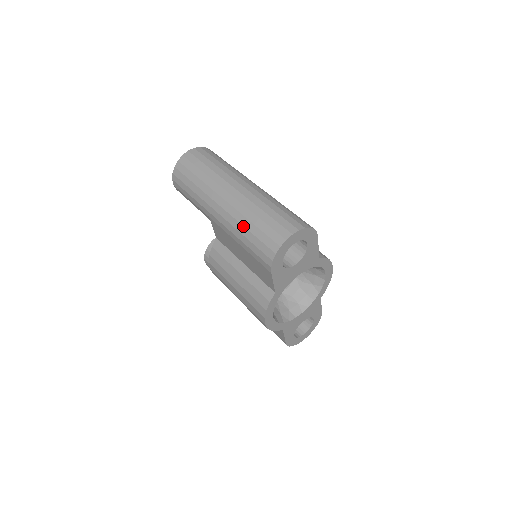
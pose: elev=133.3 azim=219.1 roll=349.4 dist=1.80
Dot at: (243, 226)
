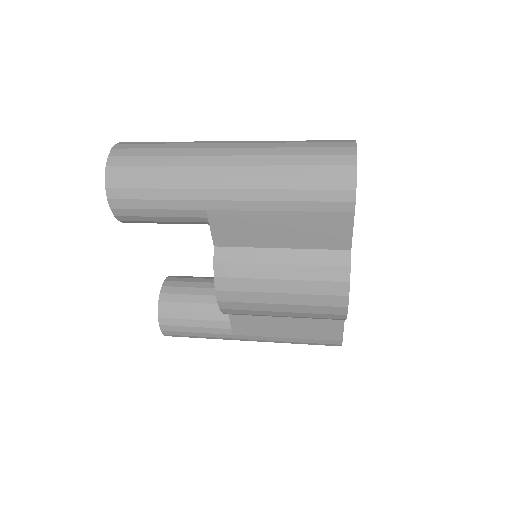
Dot at: (282, 177)
